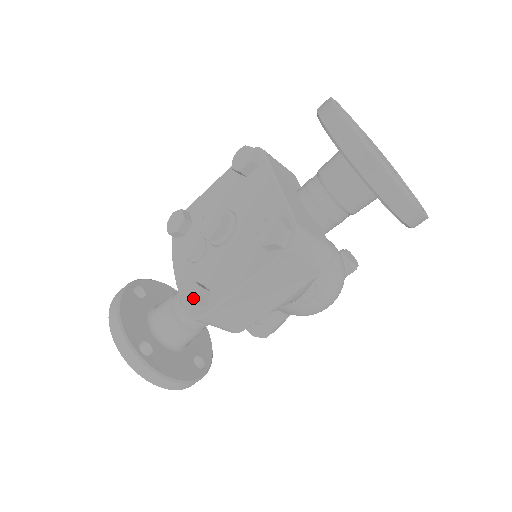
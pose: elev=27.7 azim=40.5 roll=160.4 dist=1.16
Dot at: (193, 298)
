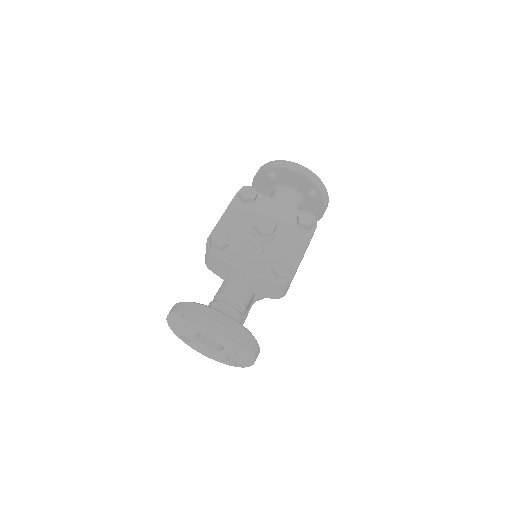
Dot at: (286, 267)
